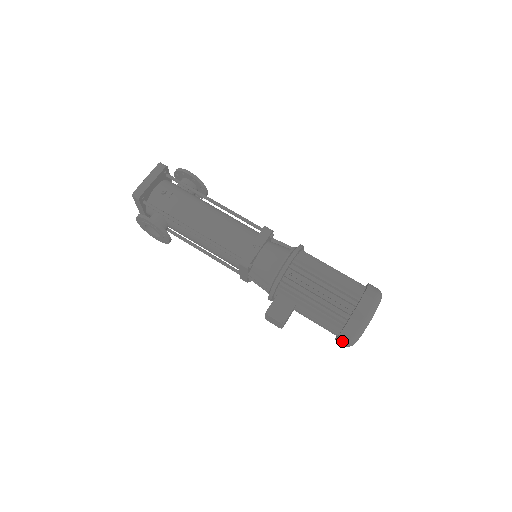
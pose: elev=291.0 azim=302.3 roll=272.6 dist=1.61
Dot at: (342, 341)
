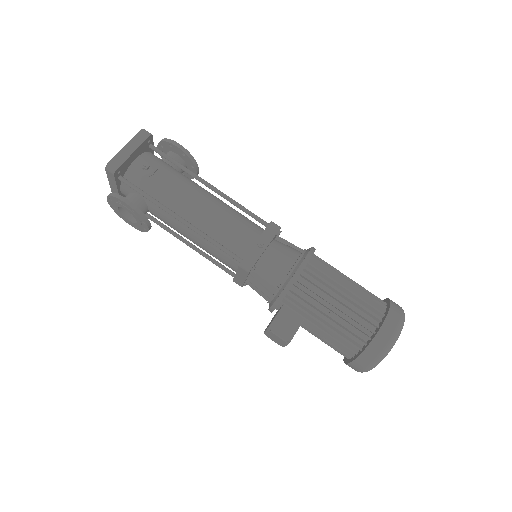
Dot at: (356, 366)
